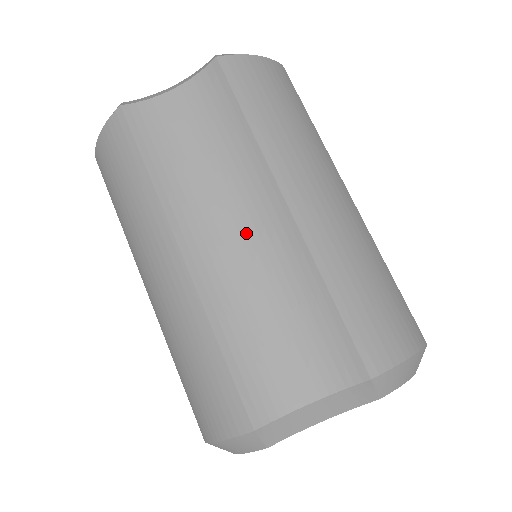
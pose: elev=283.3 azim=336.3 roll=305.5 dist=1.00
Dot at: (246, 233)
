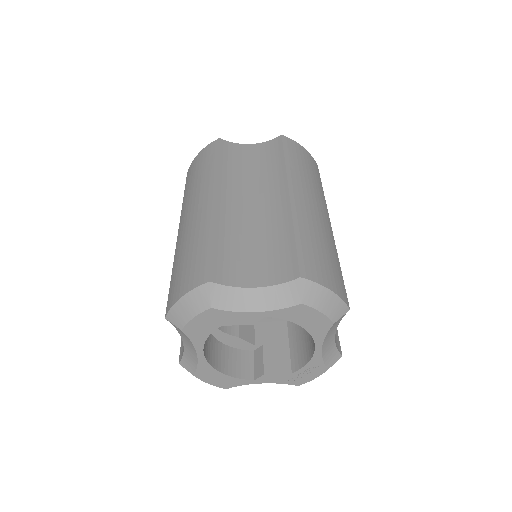
Dot at: (258, 204)
